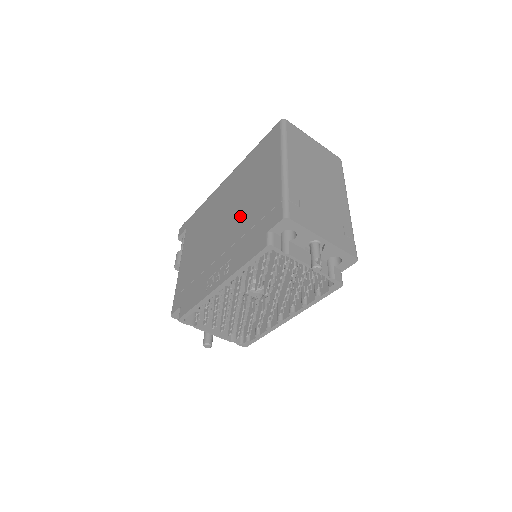
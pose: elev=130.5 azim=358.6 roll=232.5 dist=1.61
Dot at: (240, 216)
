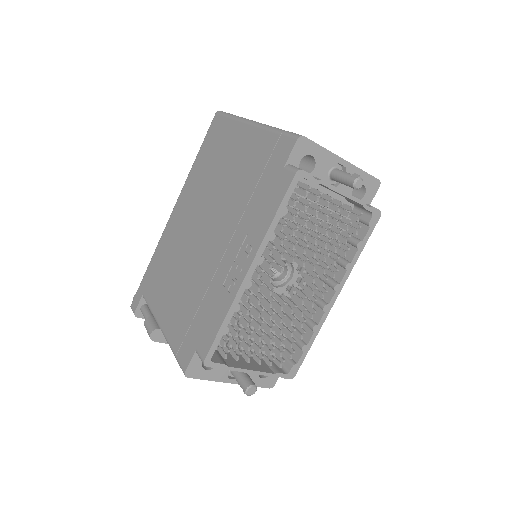
Dot at: (226, 202)
